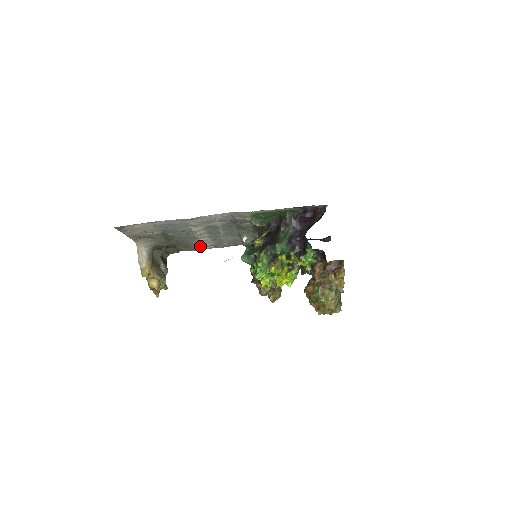
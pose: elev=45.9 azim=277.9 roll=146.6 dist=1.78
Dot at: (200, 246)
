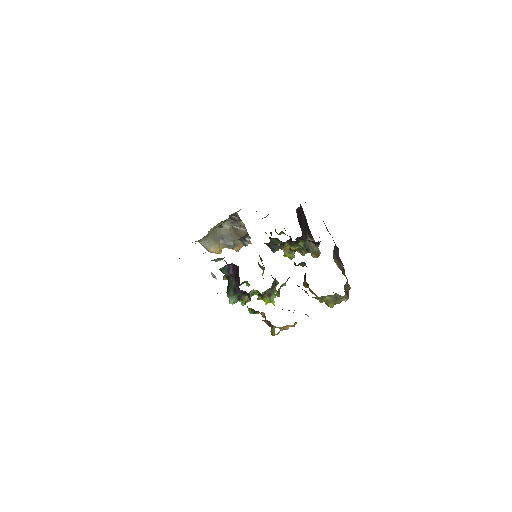
Dot at: occluded
